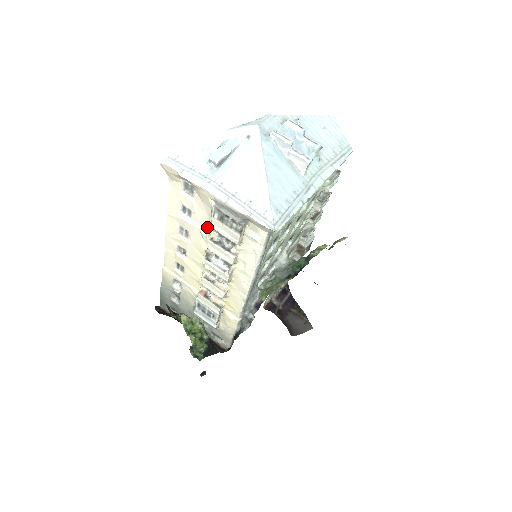
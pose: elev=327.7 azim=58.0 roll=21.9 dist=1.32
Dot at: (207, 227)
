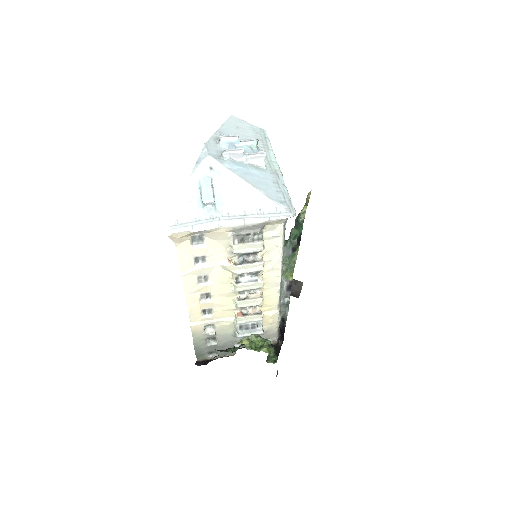
Dot at: (226, 258)
